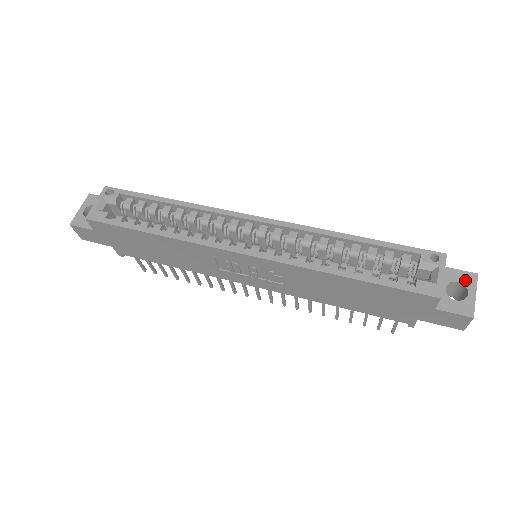
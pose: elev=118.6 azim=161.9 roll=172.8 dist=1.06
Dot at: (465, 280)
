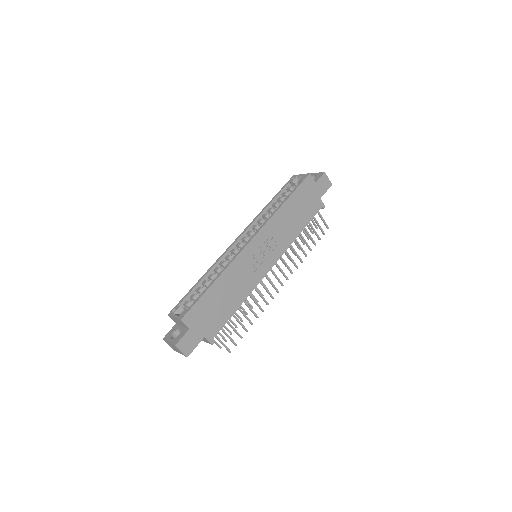
Dot at: occluded
